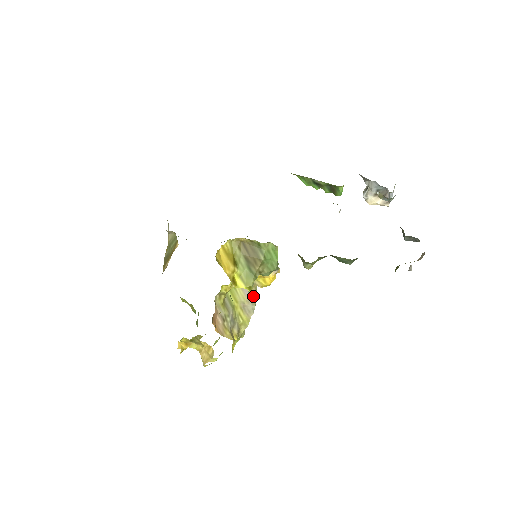
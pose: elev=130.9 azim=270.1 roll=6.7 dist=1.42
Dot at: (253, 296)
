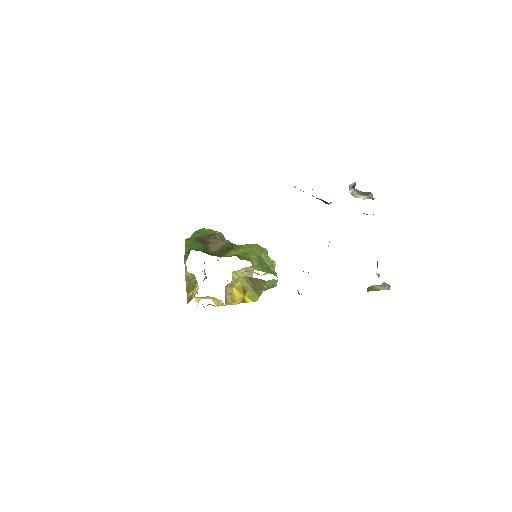
Dot at: occluded
